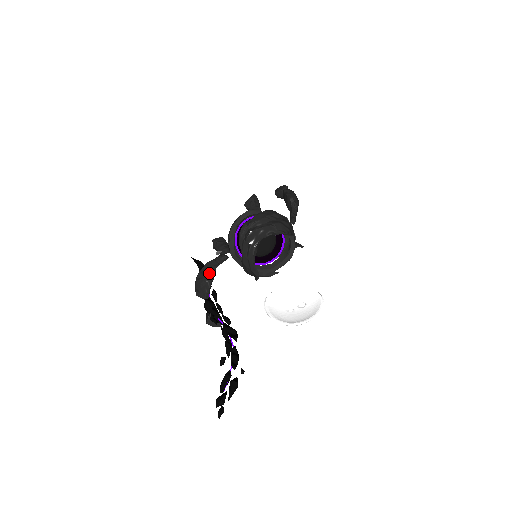
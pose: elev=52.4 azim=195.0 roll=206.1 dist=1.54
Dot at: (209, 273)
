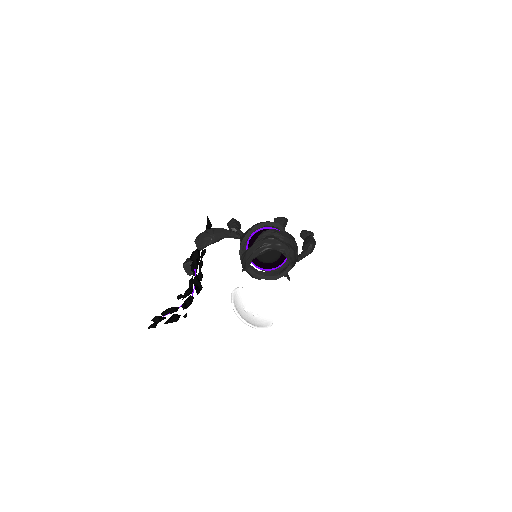
Dot at: (218, 236)
